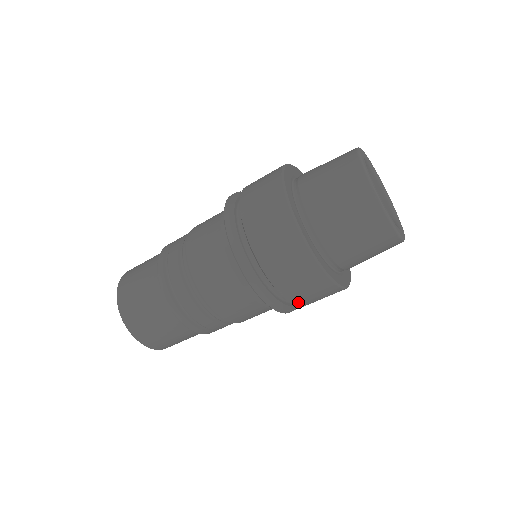
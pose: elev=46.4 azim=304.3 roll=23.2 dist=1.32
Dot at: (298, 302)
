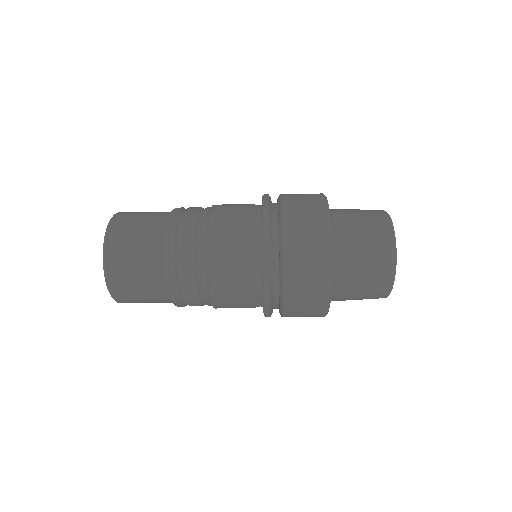
Dot at: (288, 302)
